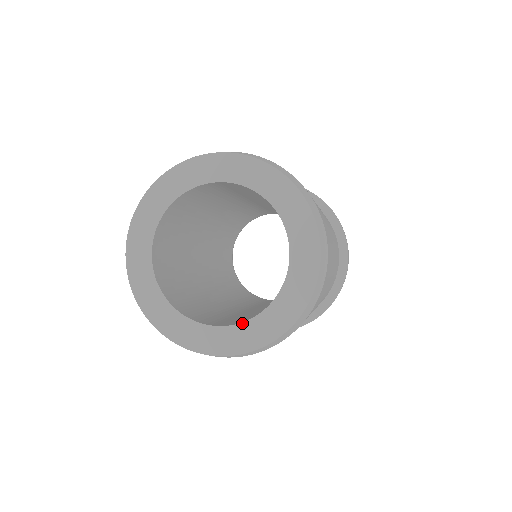
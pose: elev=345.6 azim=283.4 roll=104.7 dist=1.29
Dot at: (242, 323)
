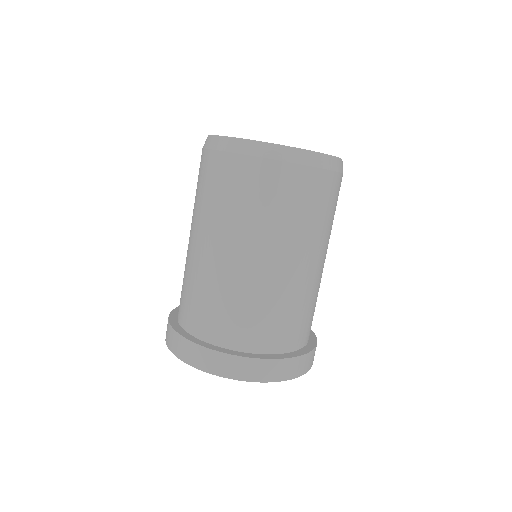
Dot at: occluded
